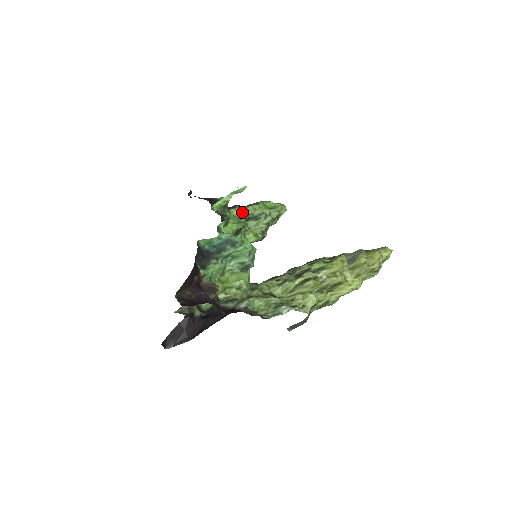
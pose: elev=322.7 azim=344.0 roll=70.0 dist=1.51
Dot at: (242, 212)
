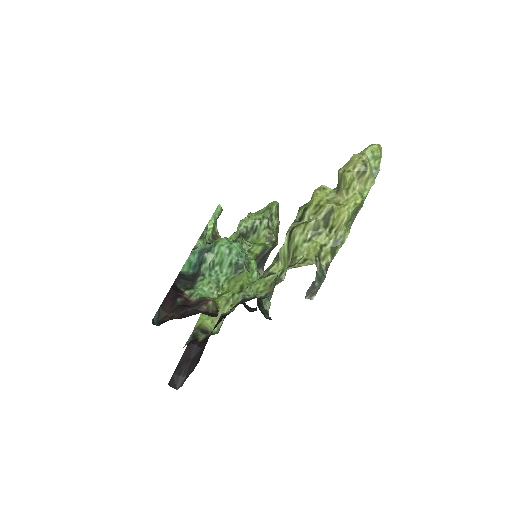
Dot at: (237, 233)
